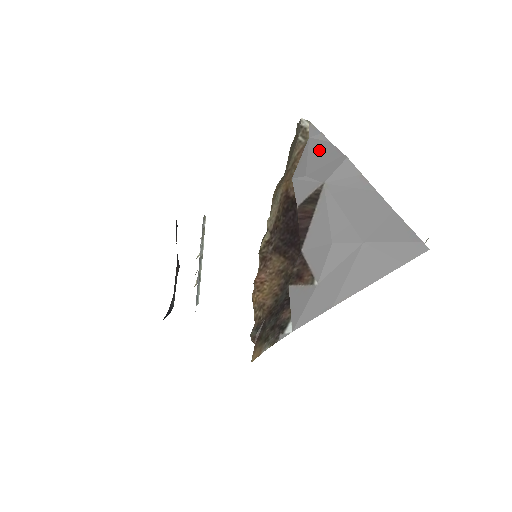
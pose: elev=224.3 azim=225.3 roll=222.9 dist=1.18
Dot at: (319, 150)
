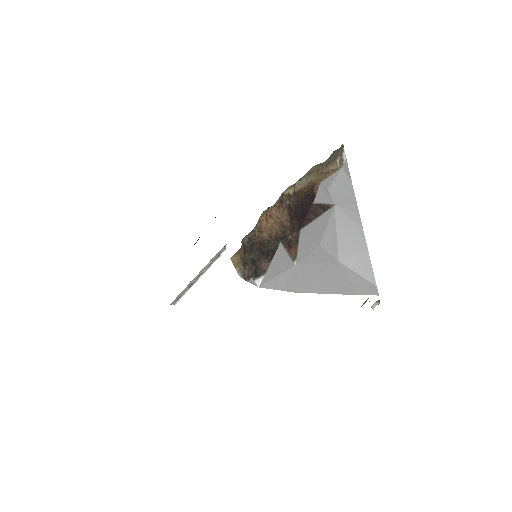
Dot at: (343, 180)
